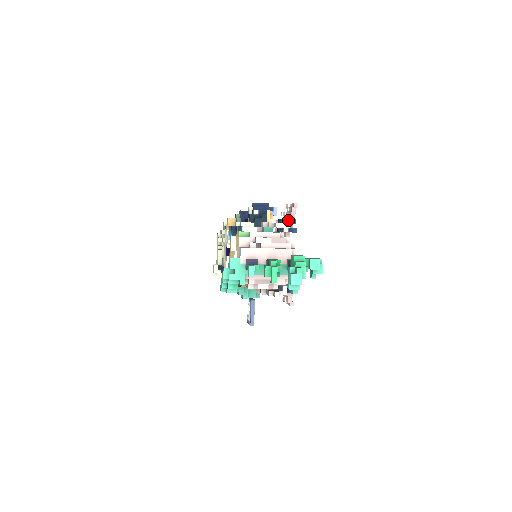
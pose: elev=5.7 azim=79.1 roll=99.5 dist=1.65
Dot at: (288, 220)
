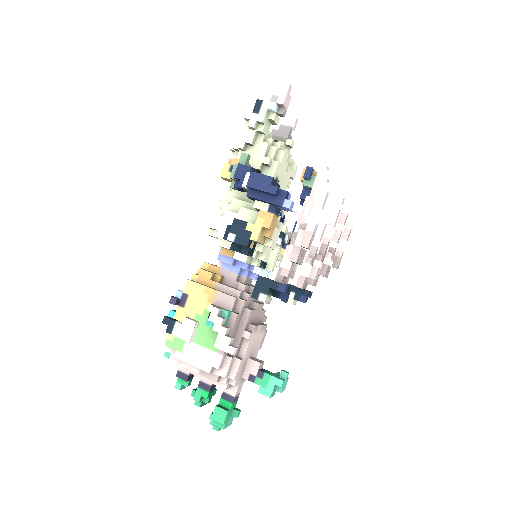
Dot at: occluded
